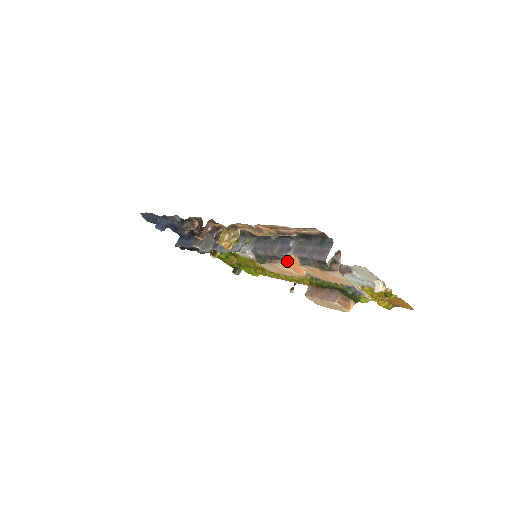
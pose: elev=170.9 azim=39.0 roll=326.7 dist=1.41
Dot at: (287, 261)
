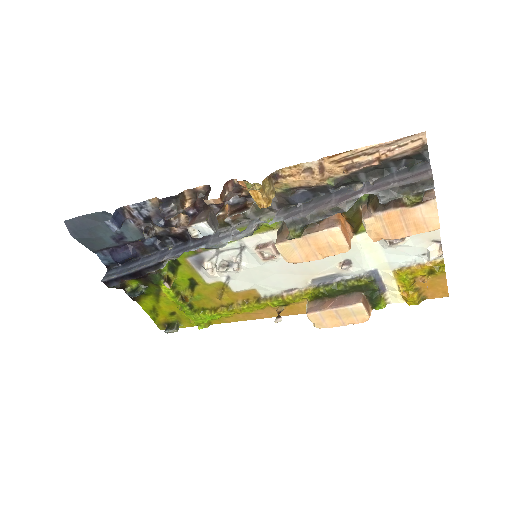
Dot at: (339, 222)
